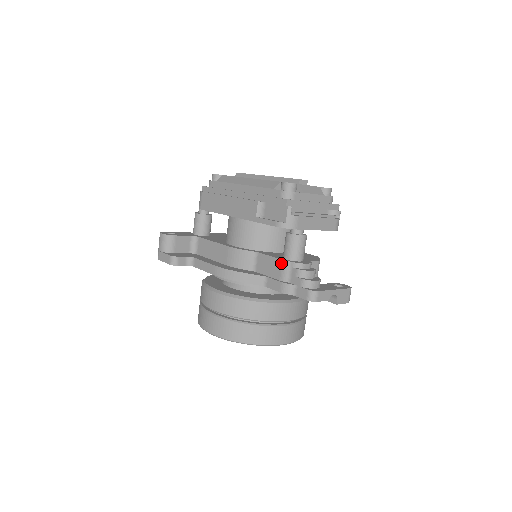
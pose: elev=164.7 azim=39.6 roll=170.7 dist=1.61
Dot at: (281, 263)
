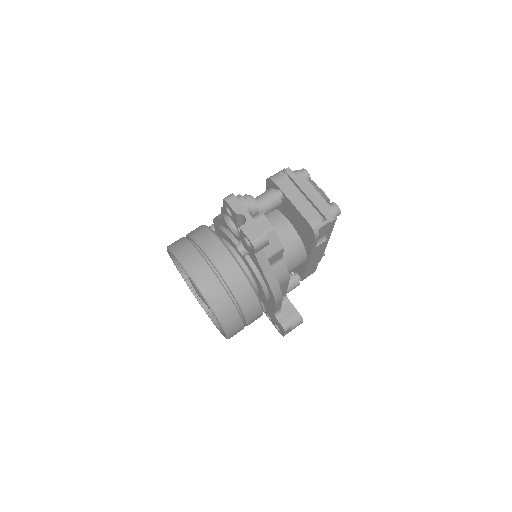
Dot at: occluded
